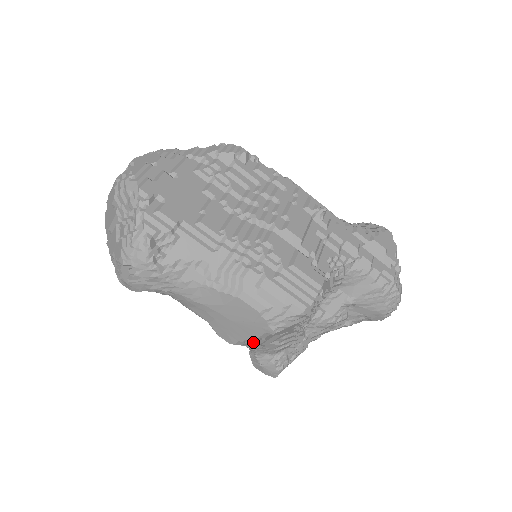
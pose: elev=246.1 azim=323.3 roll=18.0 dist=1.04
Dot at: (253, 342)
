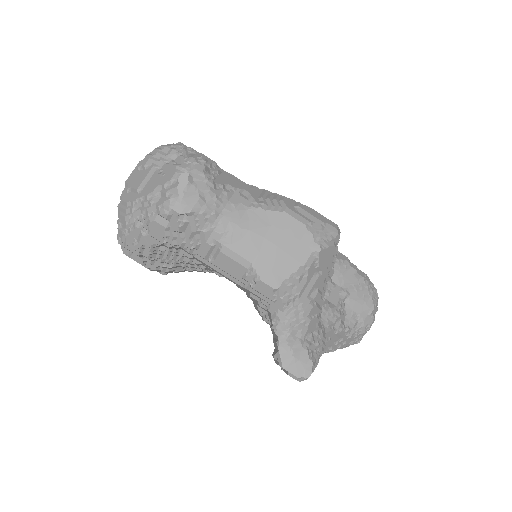
Dot at: (296, 284)
